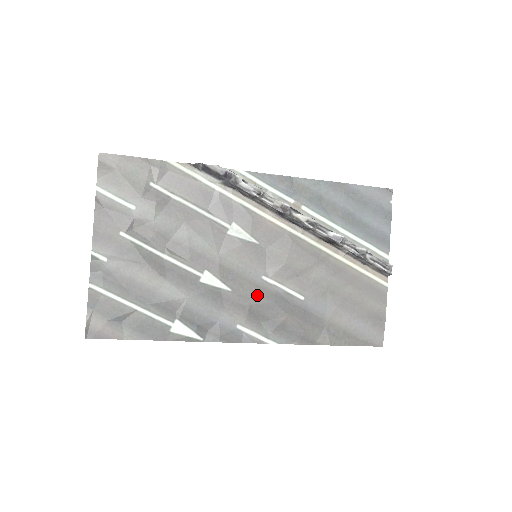
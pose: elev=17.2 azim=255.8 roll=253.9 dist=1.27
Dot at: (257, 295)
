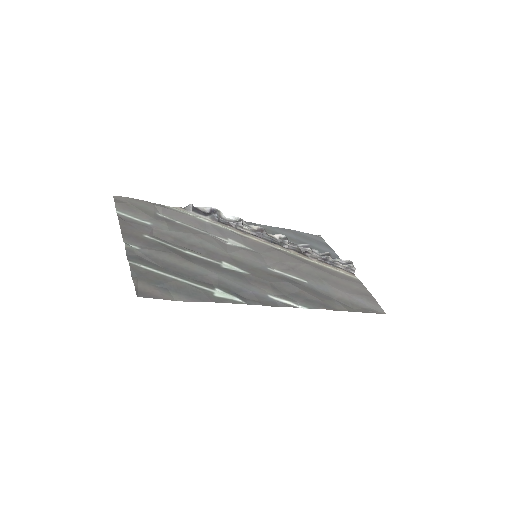
Dot at: (271, 277)
